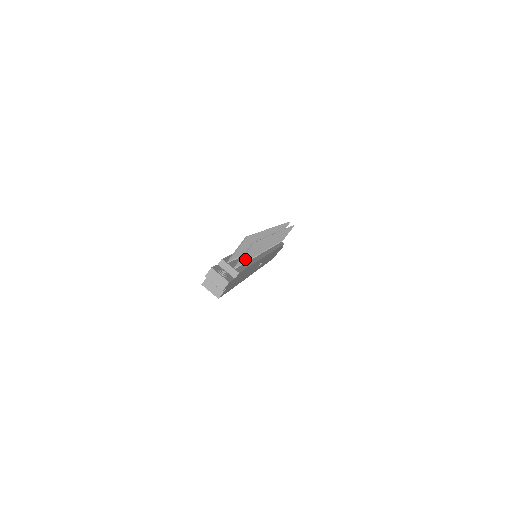
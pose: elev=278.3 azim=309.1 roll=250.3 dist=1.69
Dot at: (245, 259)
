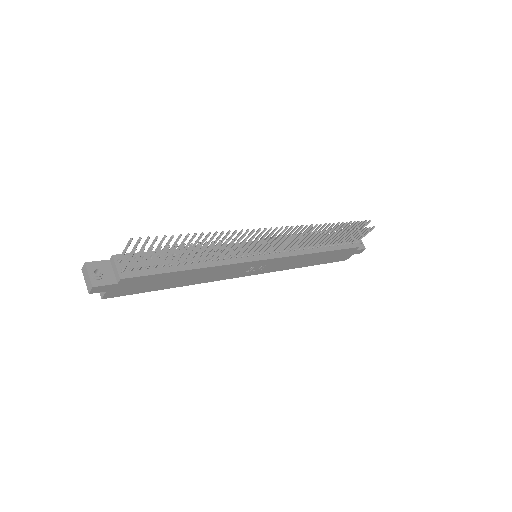
Dot at: (150, 263)
